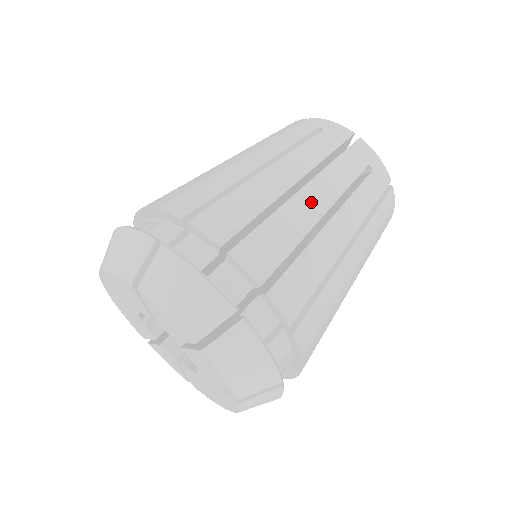
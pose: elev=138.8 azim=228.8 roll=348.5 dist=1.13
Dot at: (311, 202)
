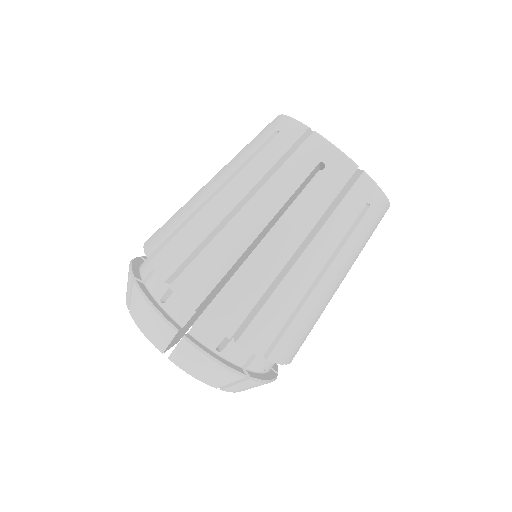
Dot at: (247, 223)
